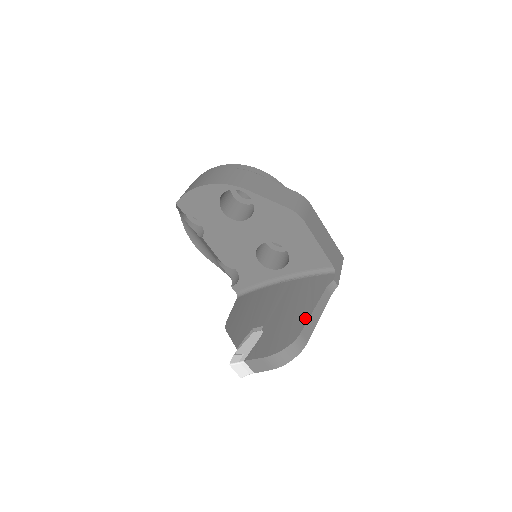
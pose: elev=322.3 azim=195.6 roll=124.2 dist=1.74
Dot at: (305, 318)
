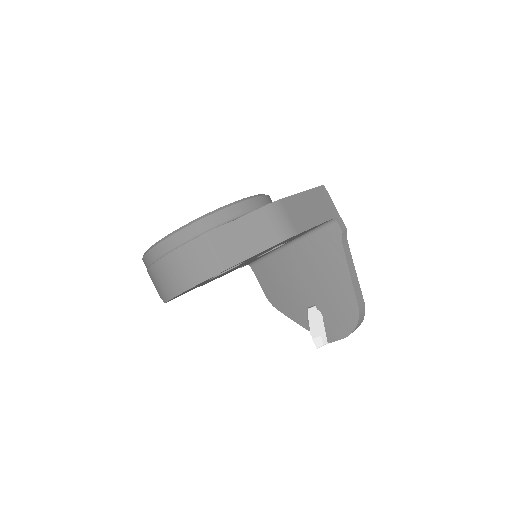
Dot at: (350, 289)
